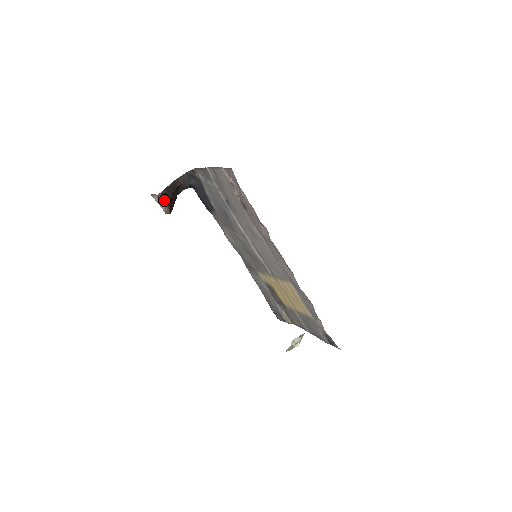
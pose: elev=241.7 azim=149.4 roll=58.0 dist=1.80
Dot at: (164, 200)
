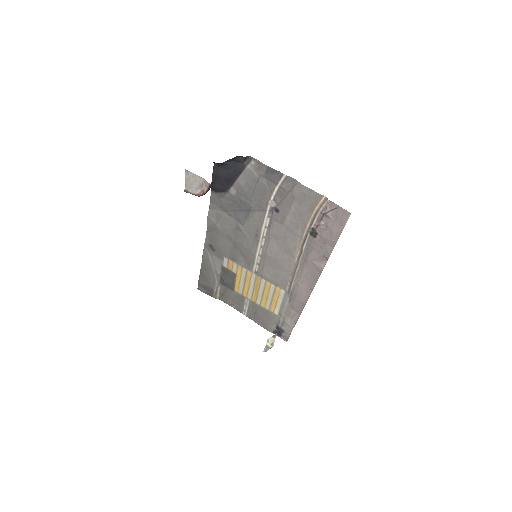
Dot at: (210, 187)
